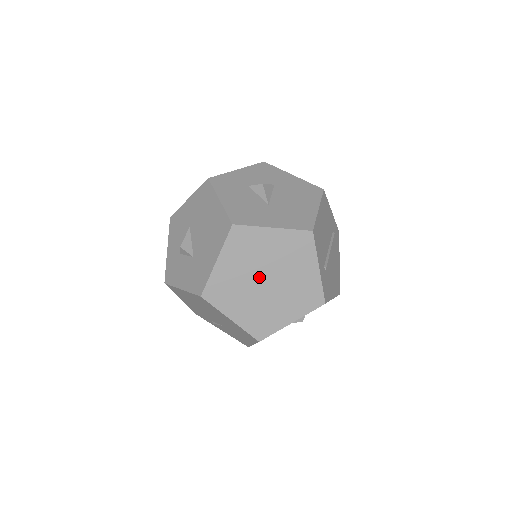
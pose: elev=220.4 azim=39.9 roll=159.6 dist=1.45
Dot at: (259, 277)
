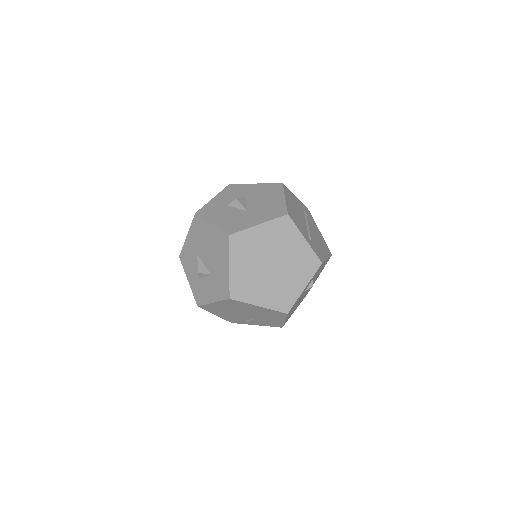
Dot at: (265, 265)
